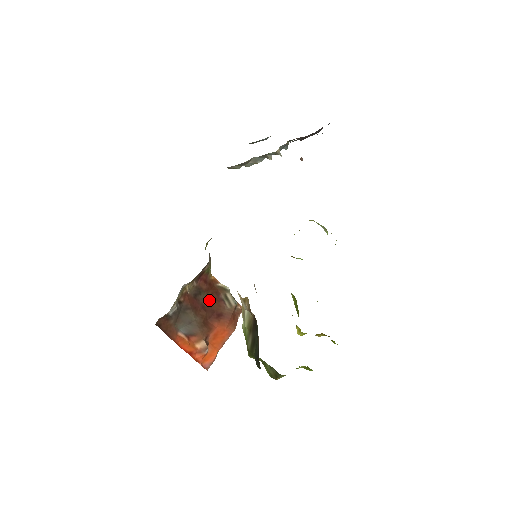
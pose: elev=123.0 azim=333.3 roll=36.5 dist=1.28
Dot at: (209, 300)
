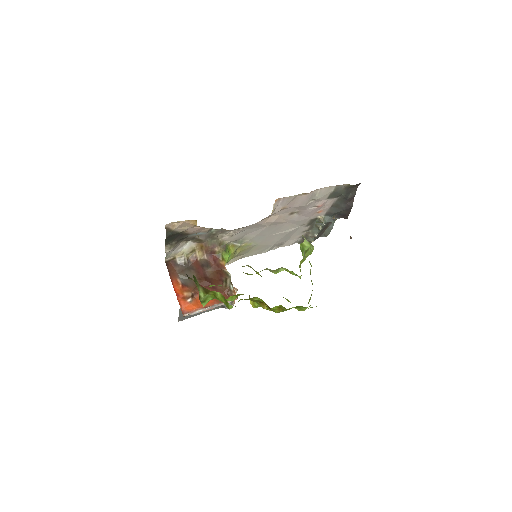
Dot at: (213, 276)
